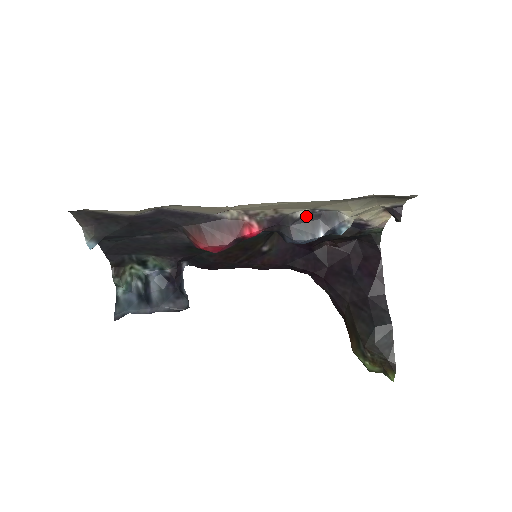
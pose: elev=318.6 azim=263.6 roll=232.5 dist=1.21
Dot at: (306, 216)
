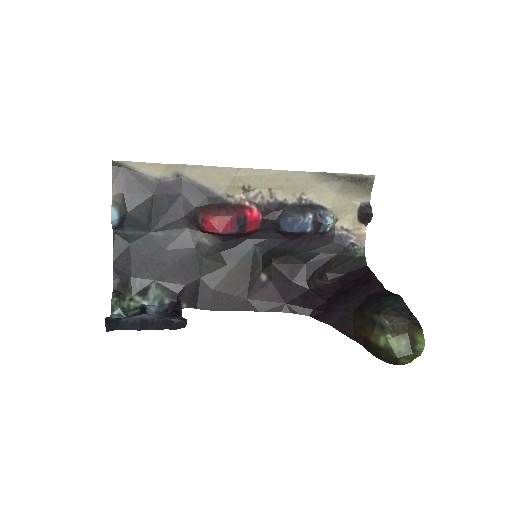
Dot at: (295, 206)
